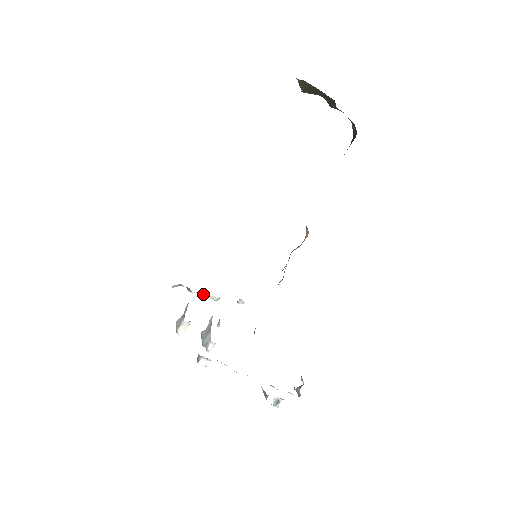
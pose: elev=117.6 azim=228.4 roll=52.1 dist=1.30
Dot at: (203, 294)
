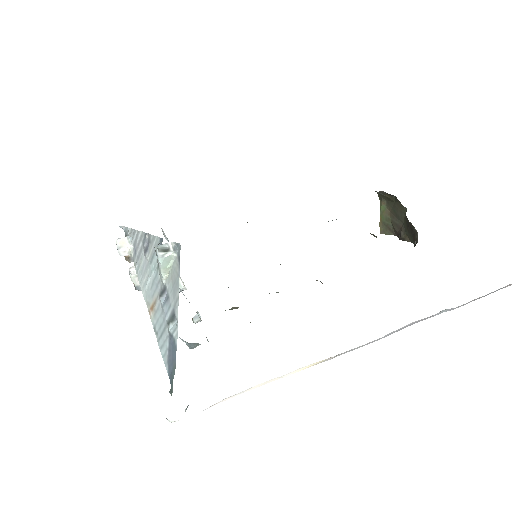
Dot at: occluded
